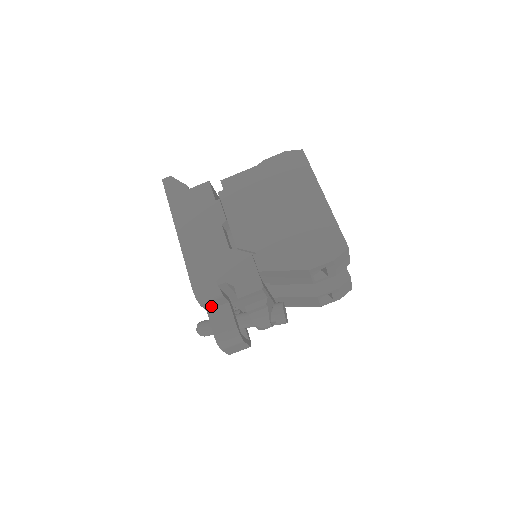
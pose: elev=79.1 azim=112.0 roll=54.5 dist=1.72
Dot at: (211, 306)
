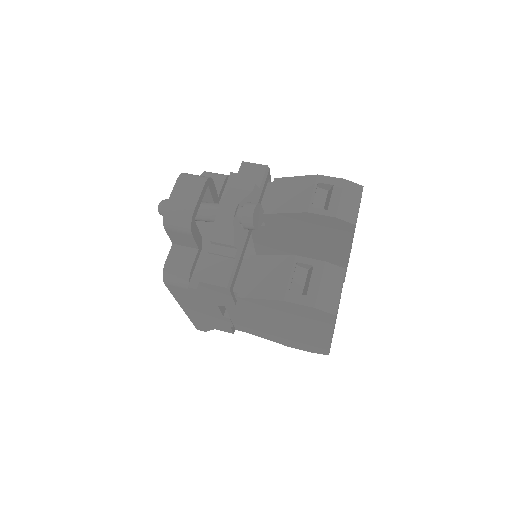
Dot at: occluded
